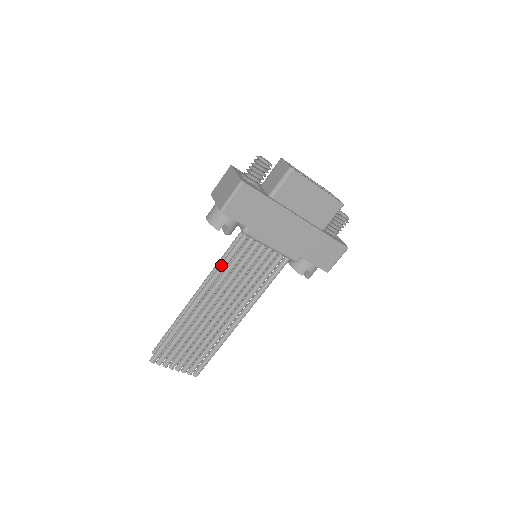
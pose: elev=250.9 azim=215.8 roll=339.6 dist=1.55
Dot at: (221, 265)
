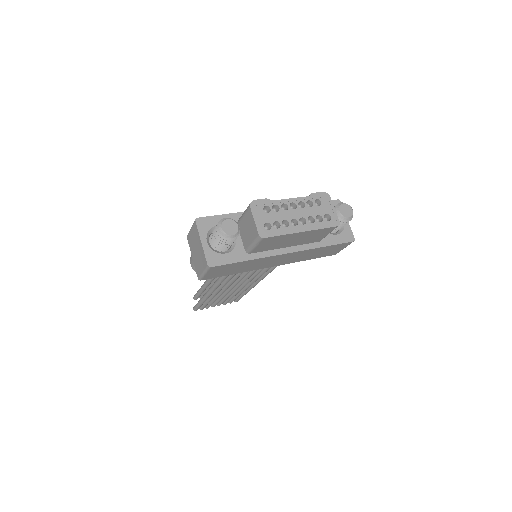
Dot at: (222, 277)
